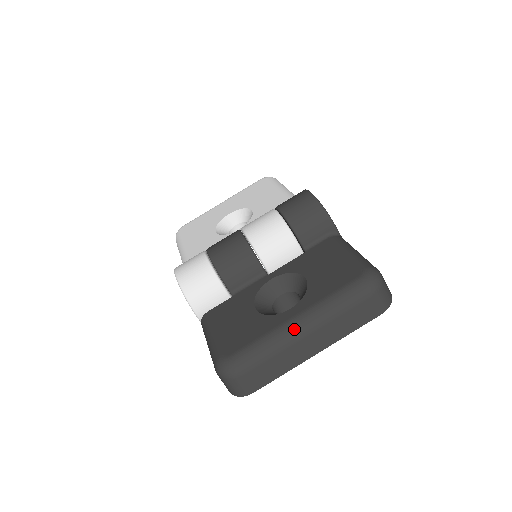
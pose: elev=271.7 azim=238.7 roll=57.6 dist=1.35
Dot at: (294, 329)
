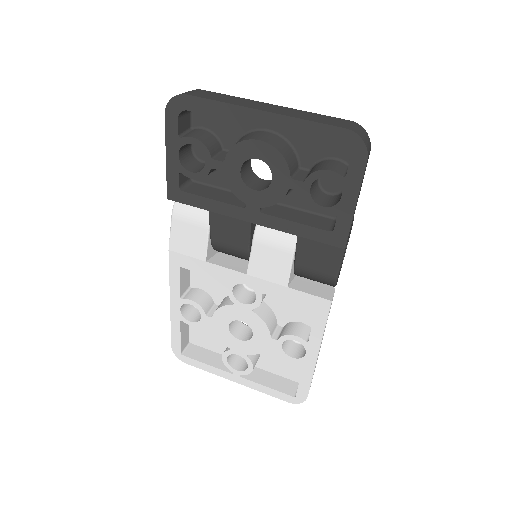
Dot at: occluded
